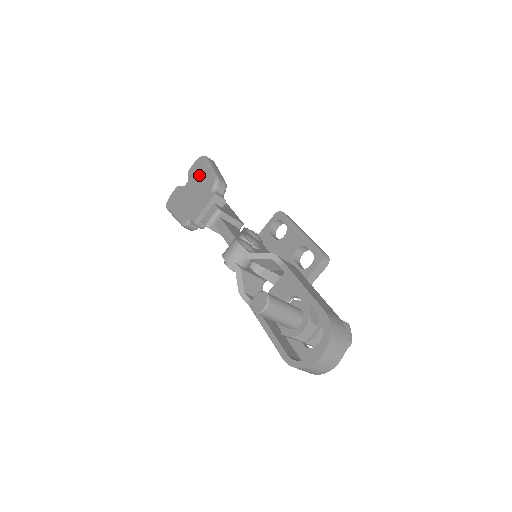
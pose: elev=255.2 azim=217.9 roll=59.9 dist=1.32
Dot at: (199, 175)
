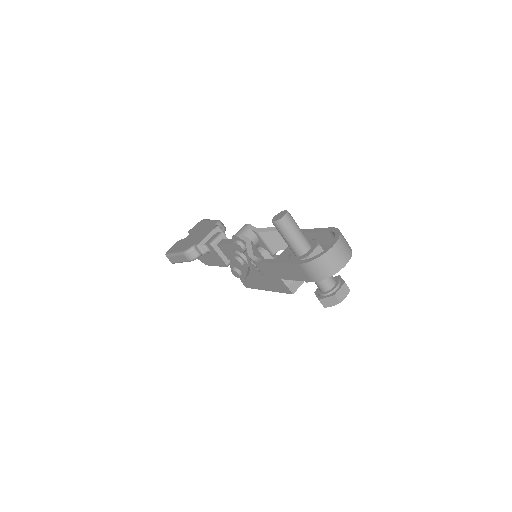
Dot at: (201, 226)
